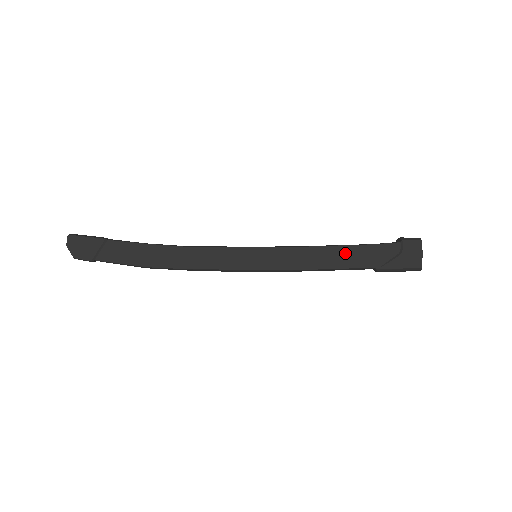
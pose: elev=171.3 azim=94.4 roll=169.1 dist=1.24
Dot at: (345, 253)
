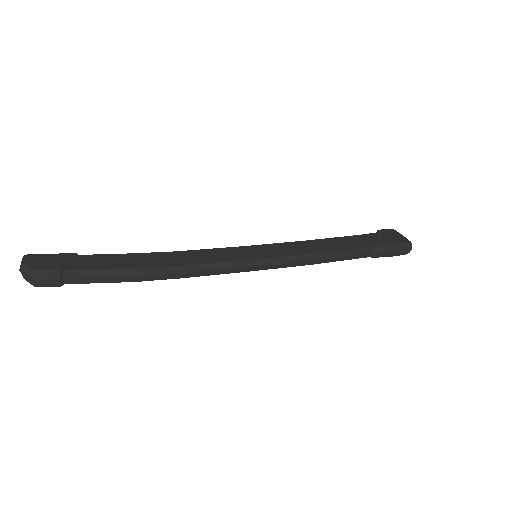
Dot at: (339, 241)
